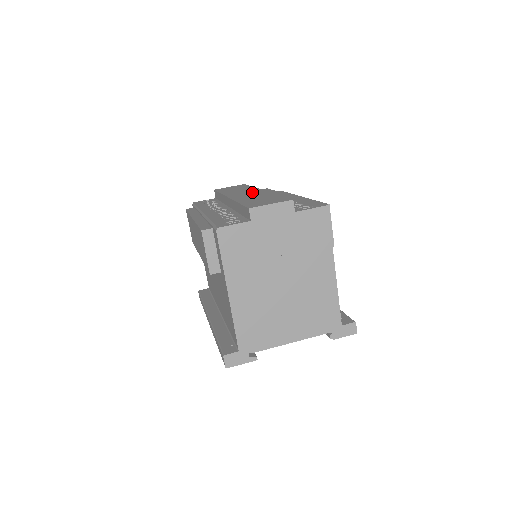
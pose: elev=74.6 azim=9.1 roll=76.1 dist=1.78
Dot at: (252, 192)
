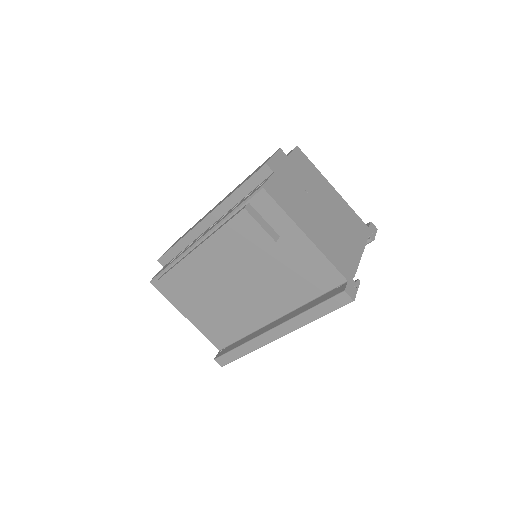
Dot at: (215, 206)
